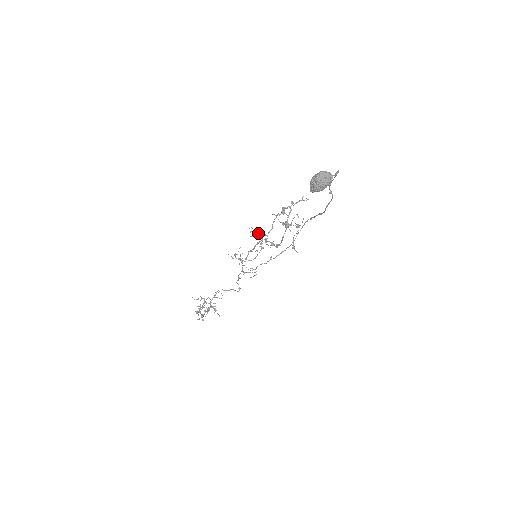
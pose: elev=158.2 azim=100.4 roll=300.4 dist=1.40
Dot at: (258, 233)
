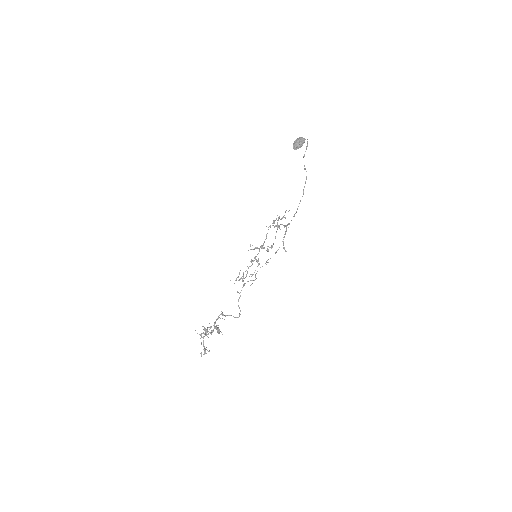
Dot at: (256, 247)
